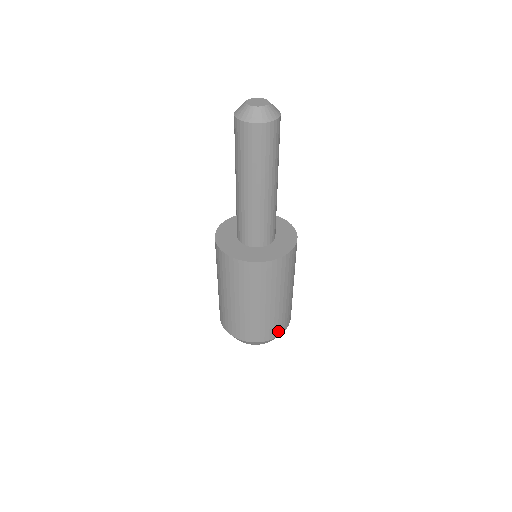
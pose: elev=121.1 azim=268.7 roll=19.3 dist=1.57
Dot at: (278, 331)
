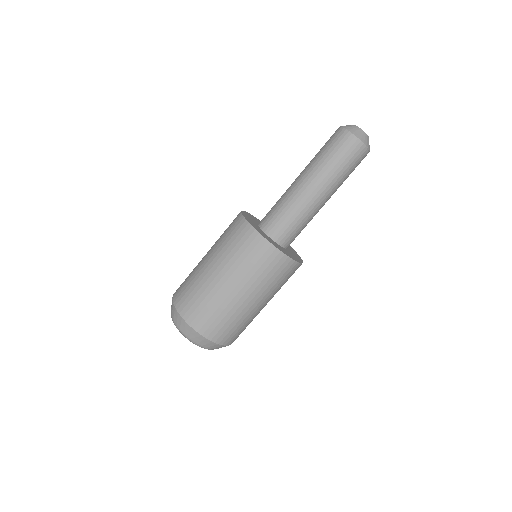
Dot at: (212, 332)
